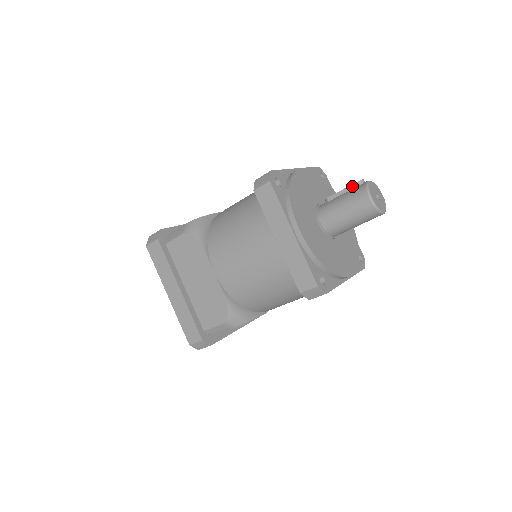
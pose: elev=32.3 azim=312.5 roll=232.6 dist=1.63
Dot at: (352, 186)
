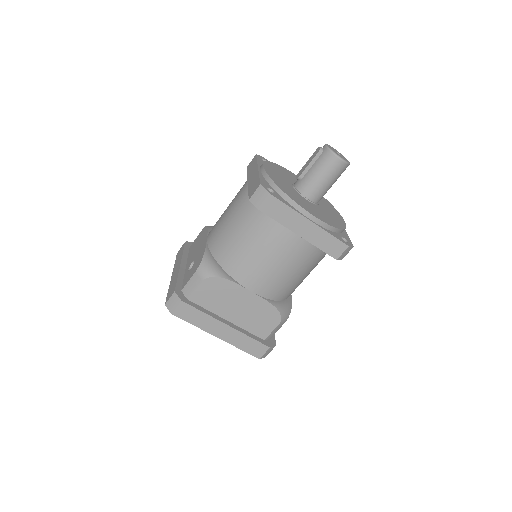
Dot at: (316, 157)
